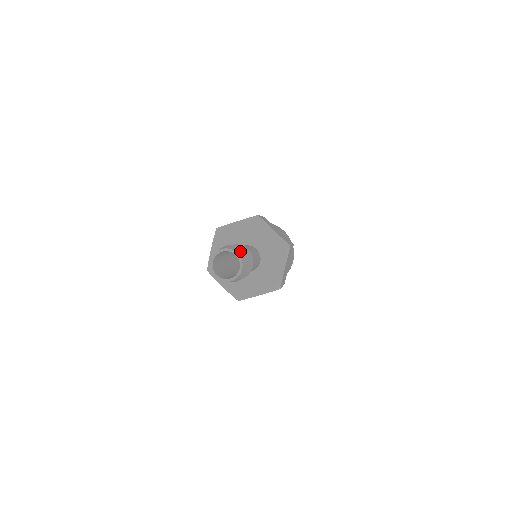
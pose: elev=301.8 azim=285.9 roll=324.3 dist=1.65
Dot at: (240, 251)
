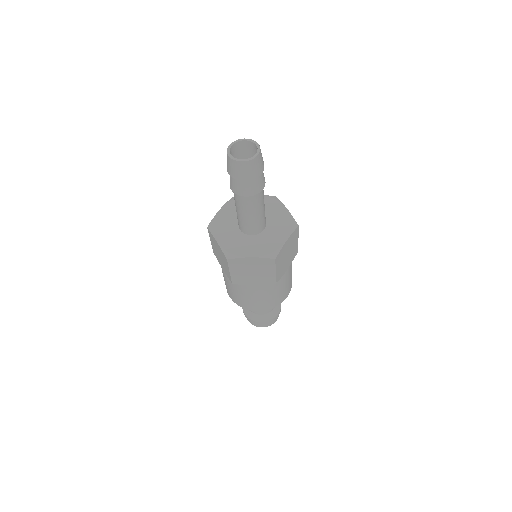
Dot at: occluded
